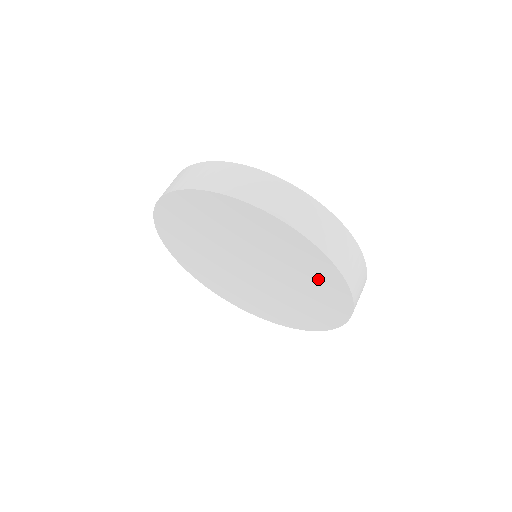
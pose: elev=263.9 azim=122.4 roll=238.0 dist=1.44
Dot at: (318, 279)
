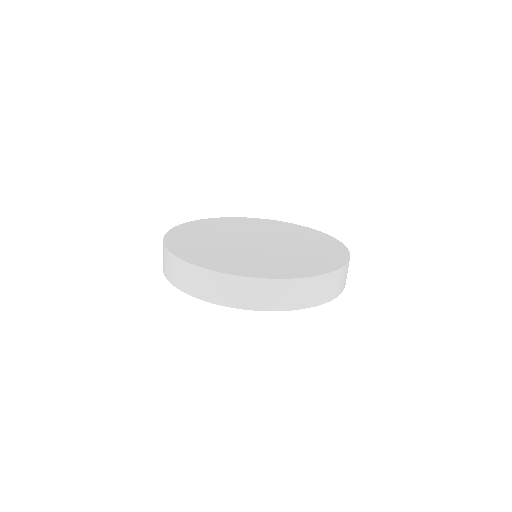
Dot at: occluded
